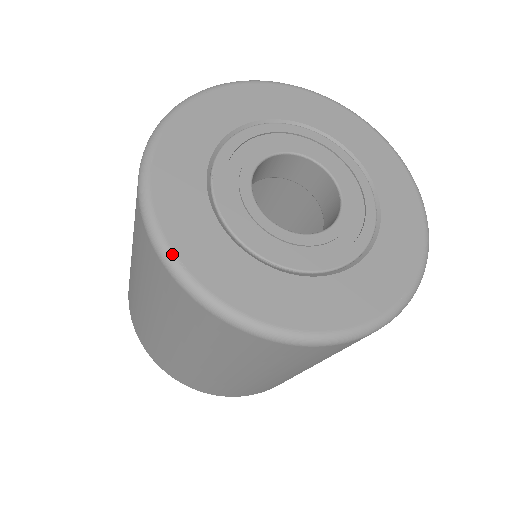
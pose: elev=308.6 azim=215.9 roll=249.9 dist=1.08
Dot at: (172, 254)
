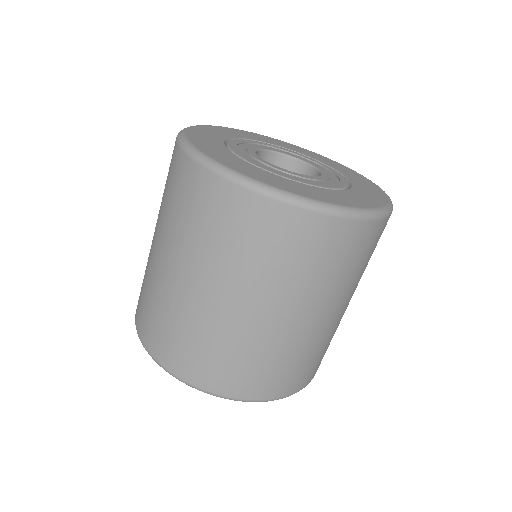
Dot at: (242, 174)
